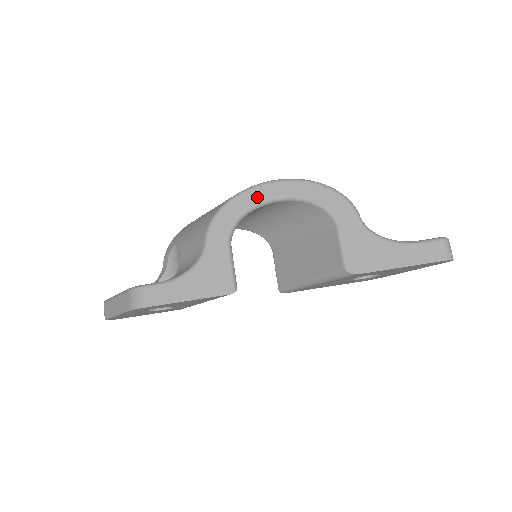
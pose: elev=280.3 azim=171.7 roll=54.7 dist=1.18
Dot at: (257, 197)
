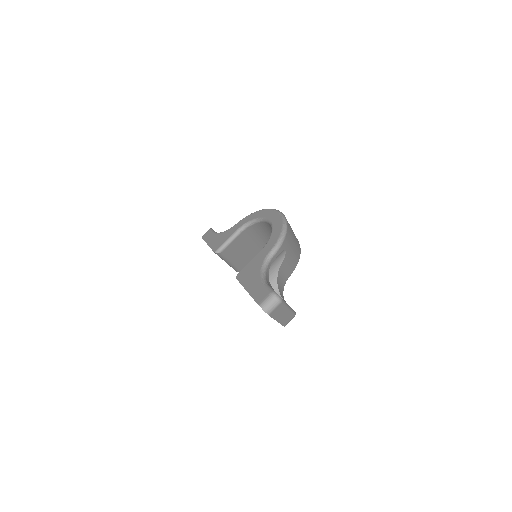
Dot at: (266, 214)
